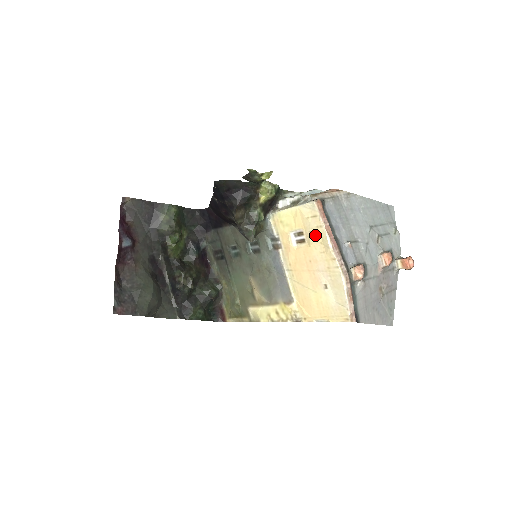
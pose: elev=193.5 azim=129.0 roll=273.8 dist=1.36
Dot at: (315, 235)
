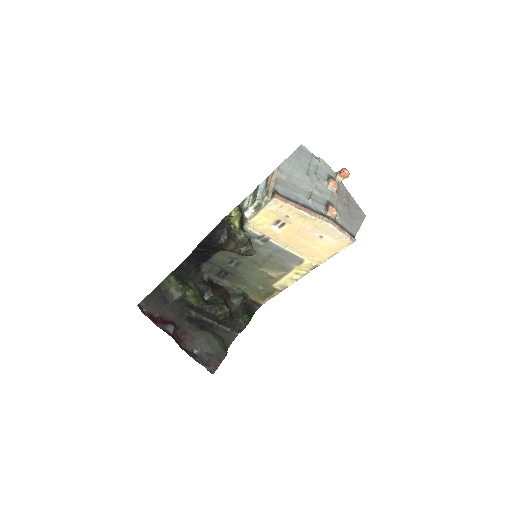
Dot at: (290, 216)
